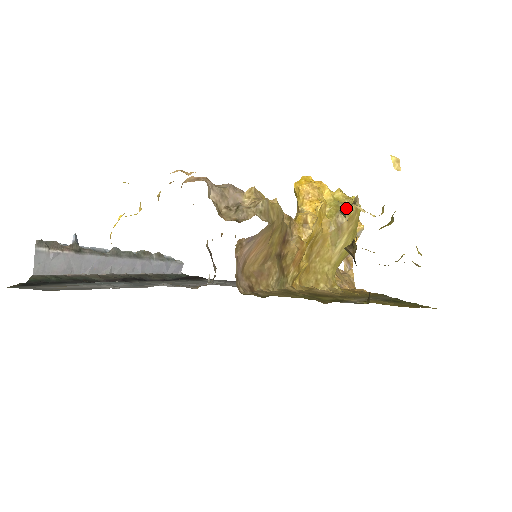
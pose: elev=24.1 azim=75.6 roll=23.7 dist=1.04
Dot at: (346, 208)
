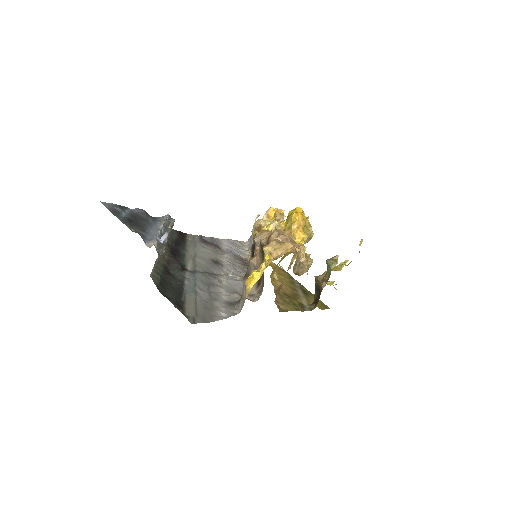
Dot at: (334, 265)
